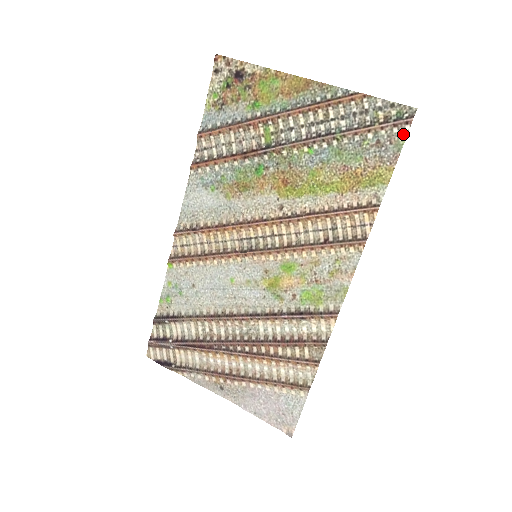
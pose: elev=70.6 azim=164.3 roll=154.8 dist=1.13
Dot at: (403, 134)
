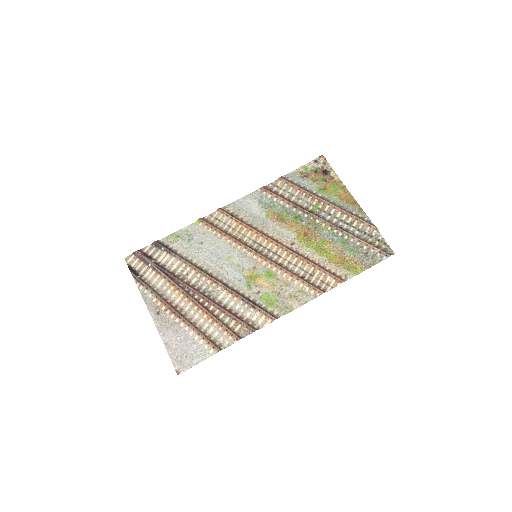
Dot at: (381, 259)
